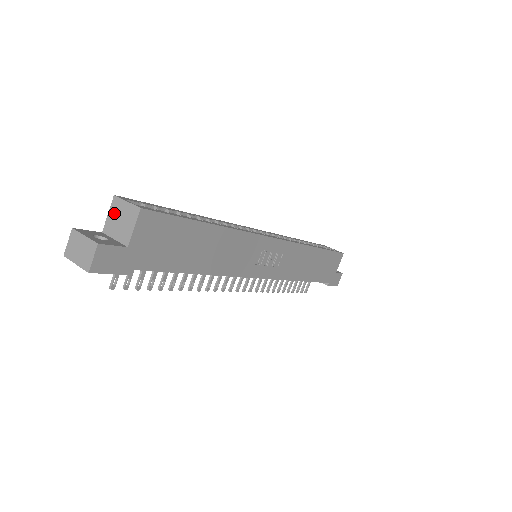
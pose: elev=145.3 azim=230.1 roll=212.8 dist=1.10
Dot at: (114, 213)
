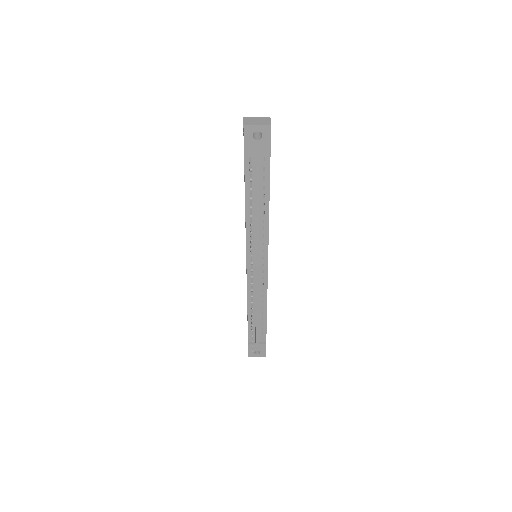
Dot at: occluded
